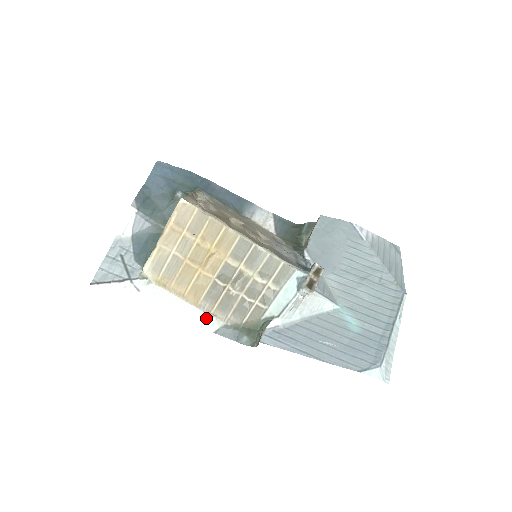
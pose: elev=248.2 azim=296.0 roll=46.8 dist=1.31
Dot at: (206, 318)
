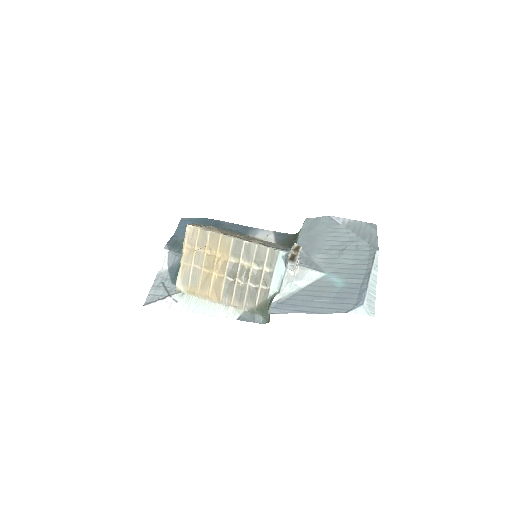
Dot at: (229, 310)
